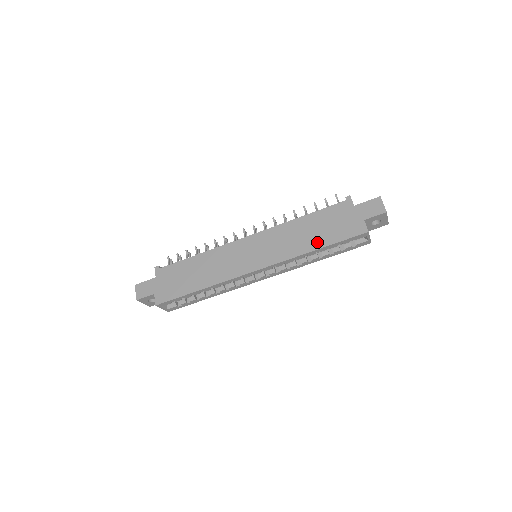
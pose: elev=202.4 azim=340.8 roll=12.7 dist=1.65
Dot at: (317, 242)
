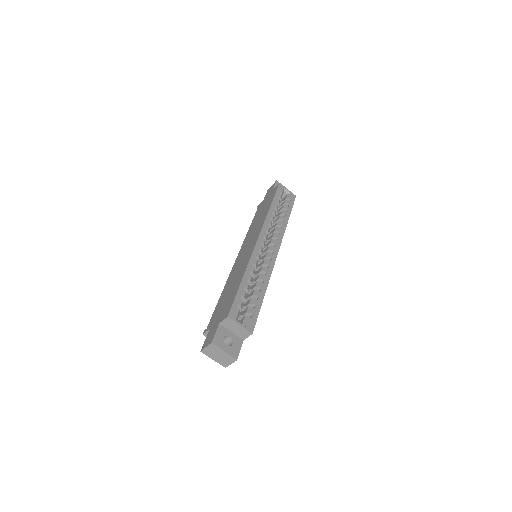
Dot at: (267, 207)
